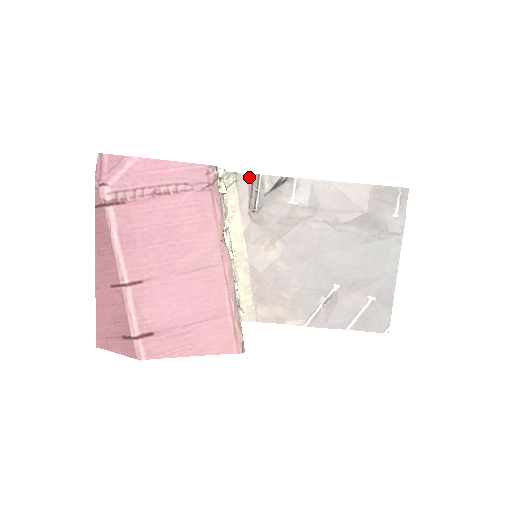
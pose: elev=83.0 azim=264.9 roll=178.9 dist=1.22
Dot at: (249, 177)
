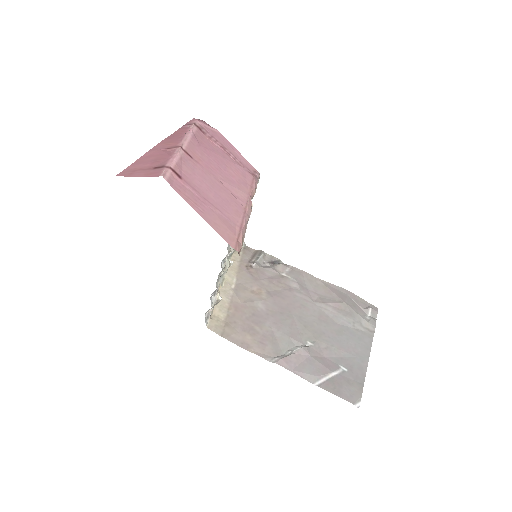
Dot at: (254, 251)
